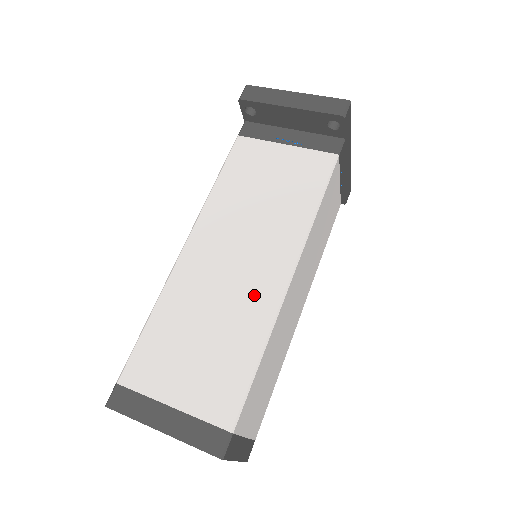
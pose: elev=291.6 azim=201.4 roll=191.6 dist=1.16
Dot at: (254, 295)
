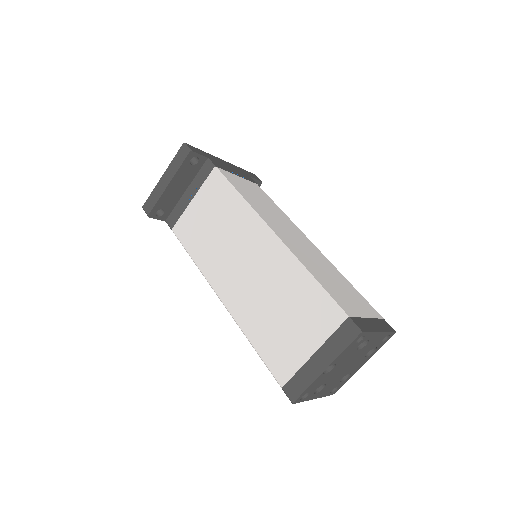
Dot at: (271, 262)
